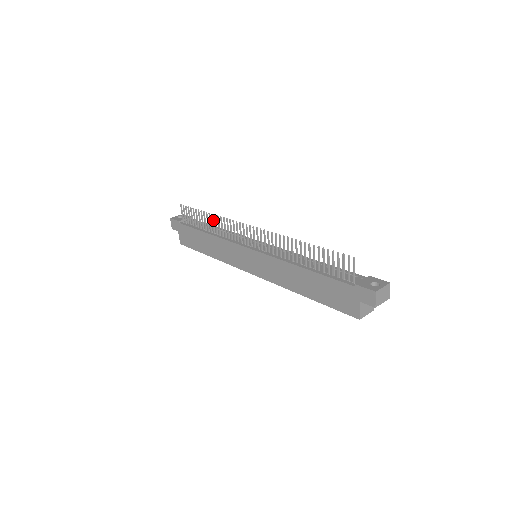
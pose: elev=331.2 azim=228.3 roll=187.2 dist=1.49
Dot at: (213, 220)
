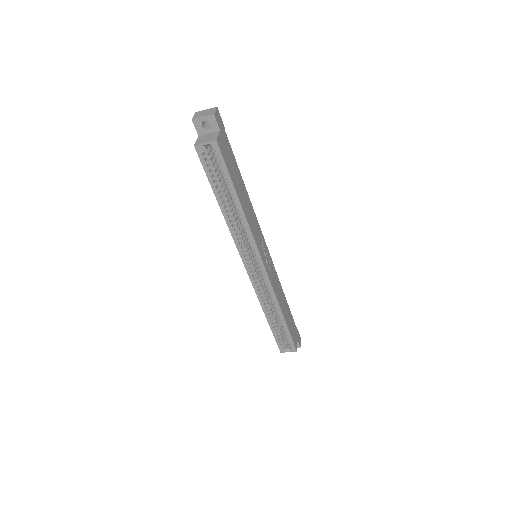
Dot at: occluded
